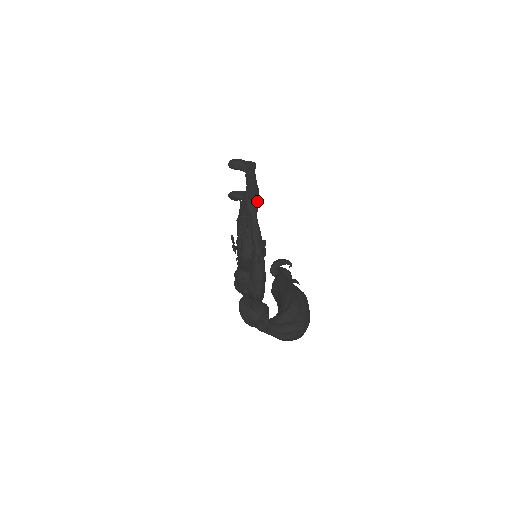
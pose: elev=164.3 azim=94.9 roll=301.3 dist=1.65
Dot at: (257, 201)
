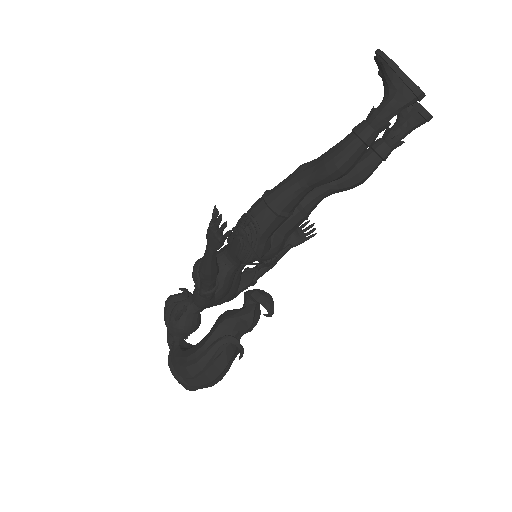
Dot at: (221, 239)
